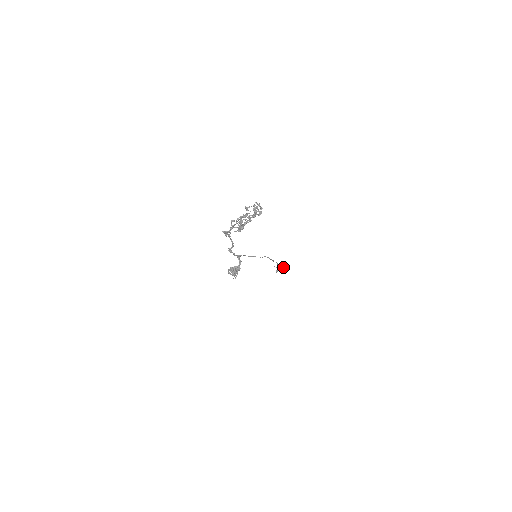
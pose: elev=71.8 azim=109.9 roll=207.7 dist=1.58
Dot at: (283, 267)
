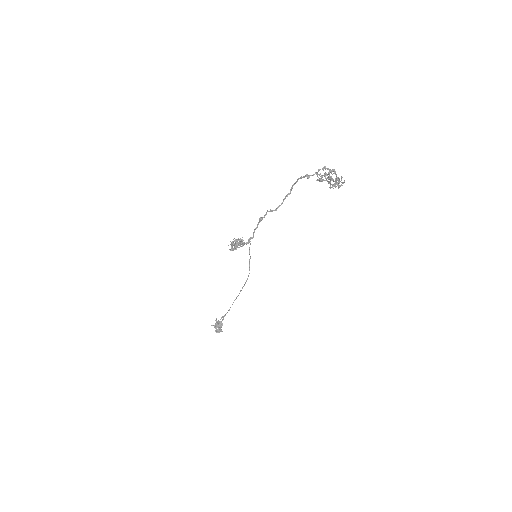
Dot at: occluded
